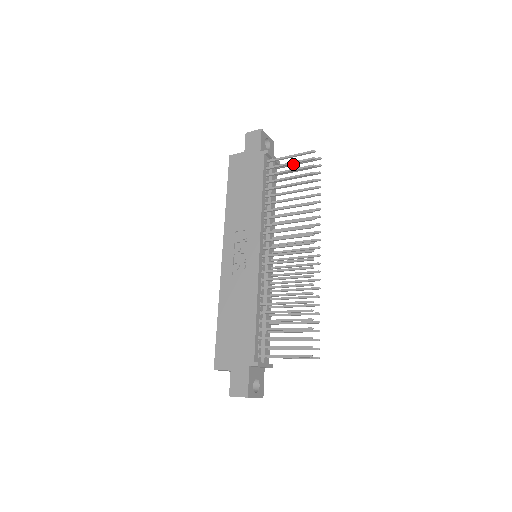
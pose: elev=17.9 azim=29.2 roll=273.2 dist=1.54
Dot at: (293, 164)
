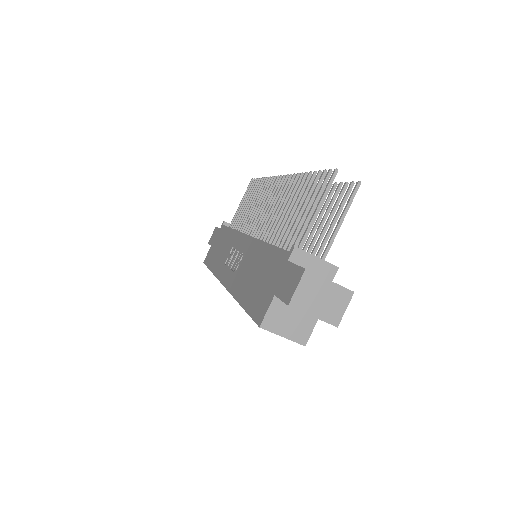
Dot at: occluded
